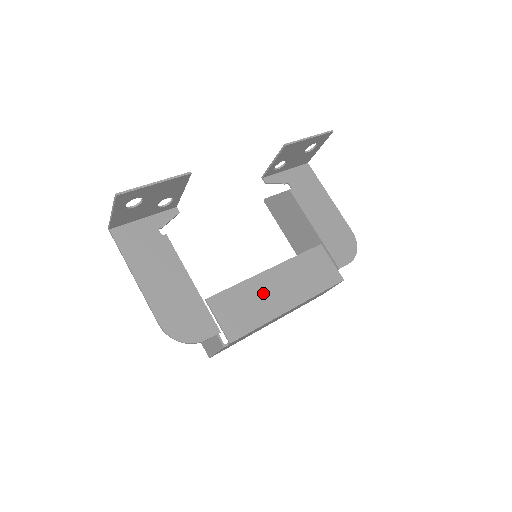
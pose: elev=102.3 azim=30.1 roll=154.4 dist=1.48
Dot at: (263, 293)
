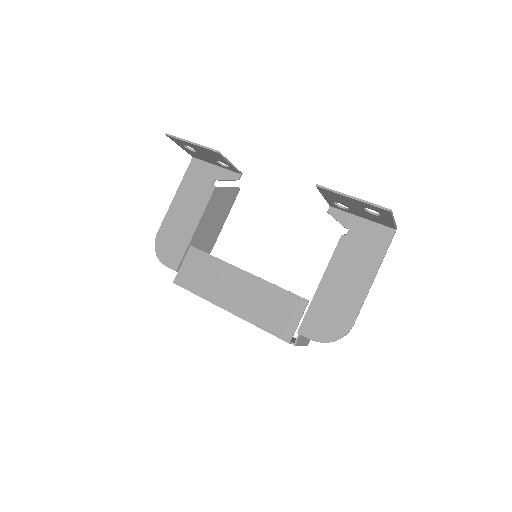
Dot at: (223, 280)
